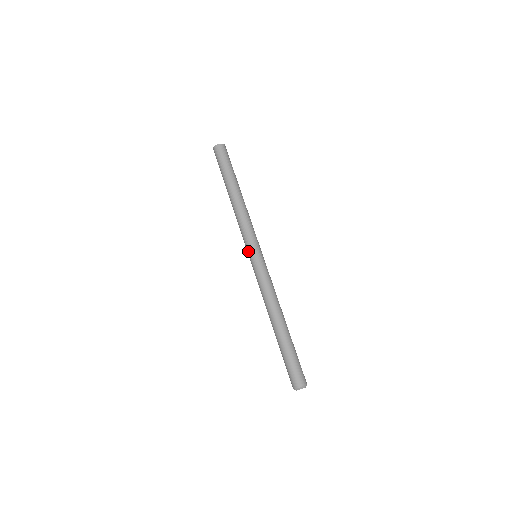
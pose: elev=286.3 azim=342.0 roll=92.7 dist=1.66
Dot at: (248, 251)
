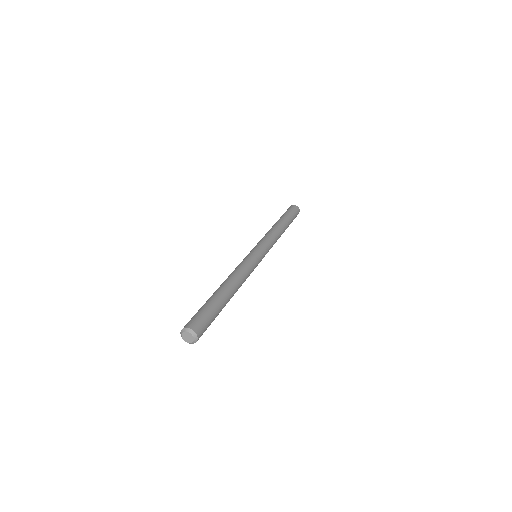
Dot at: (254, 247)
